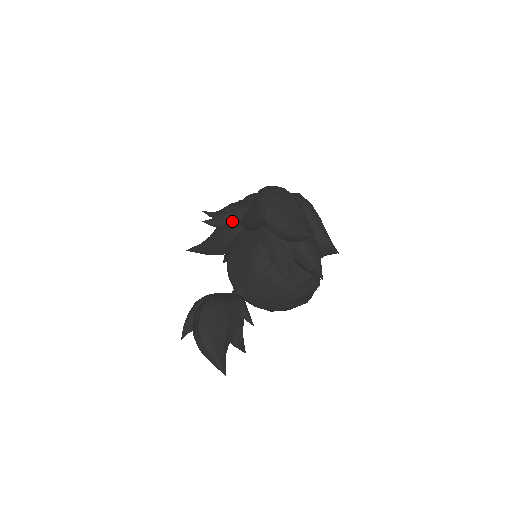
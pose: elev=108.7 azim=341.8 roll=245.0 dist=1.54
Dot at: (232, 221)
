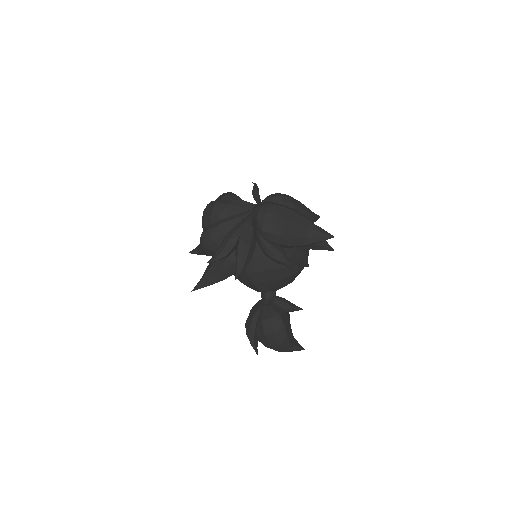
Dot at: occluded
